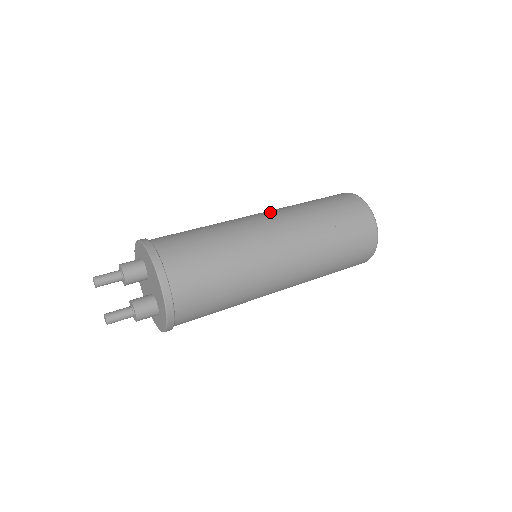
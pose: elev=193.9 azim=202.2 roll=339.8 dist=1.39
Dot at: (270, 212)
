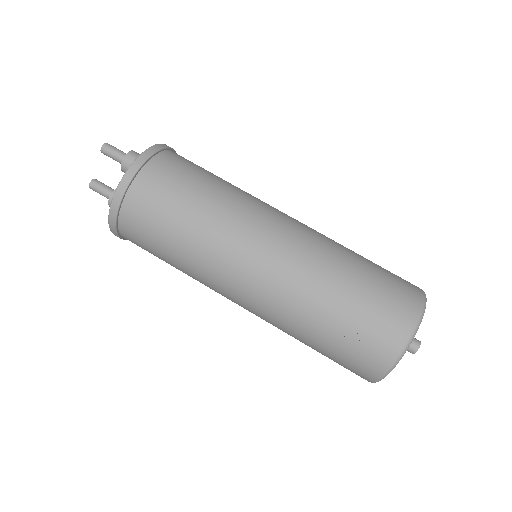
Dot at: (294, 236)
